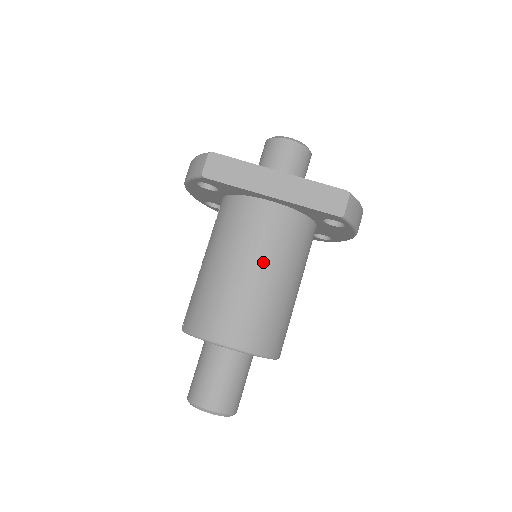
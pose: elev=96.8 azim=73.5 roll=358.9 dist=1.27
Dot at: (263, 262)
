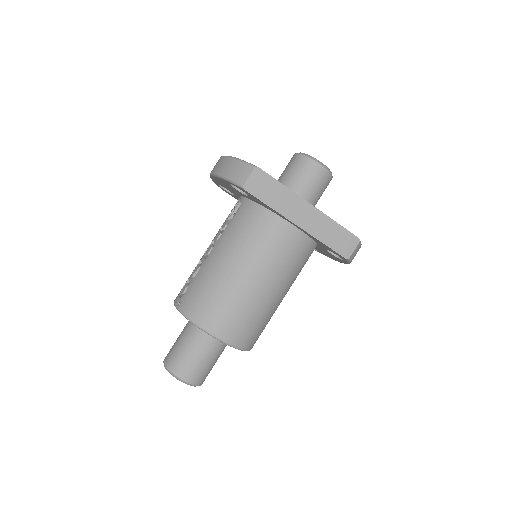
Dot at: (270, 276)
